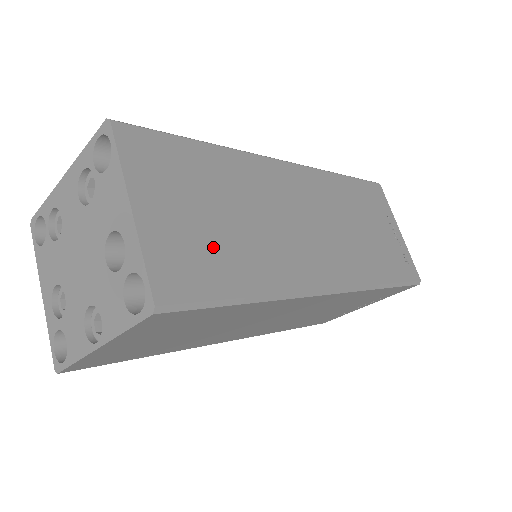
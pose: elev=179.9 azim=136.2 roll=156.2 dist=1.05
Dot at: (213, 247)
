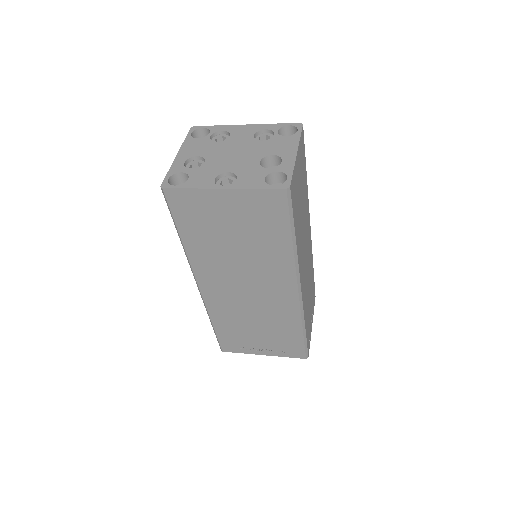
Dot at: (298, 204)
